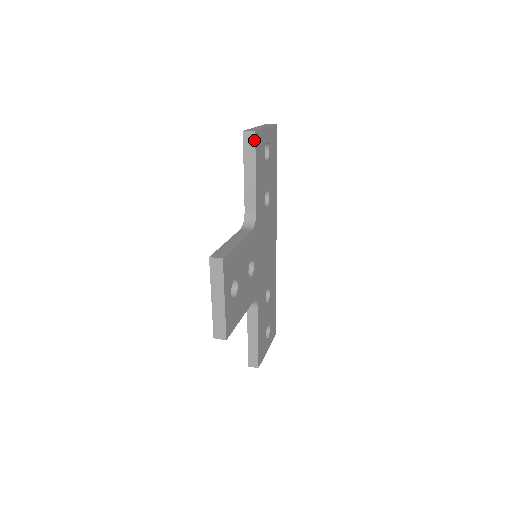
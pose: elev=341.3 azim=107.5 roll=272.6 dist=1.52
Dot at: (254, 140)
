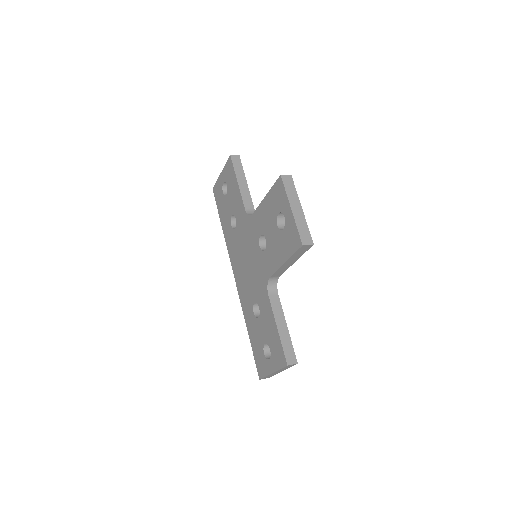
Dot at: (240, 160)
